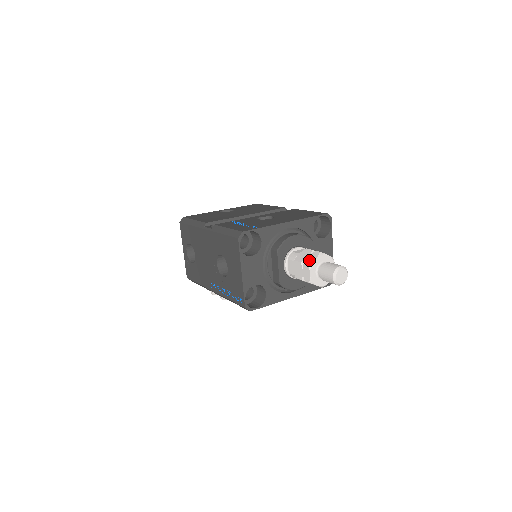
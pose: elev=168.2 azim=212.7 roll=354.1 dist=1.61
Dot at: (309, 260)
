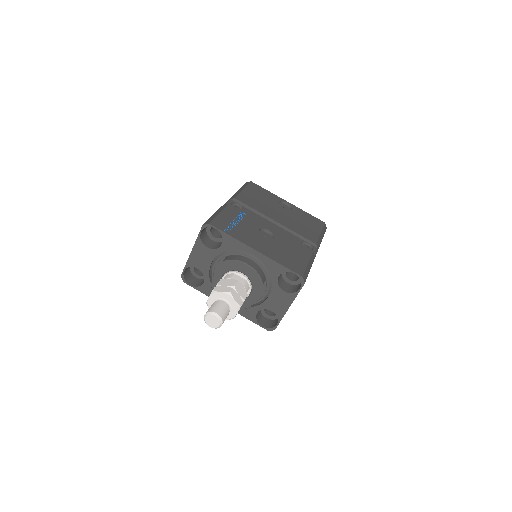
Dot at: (218, 288)
